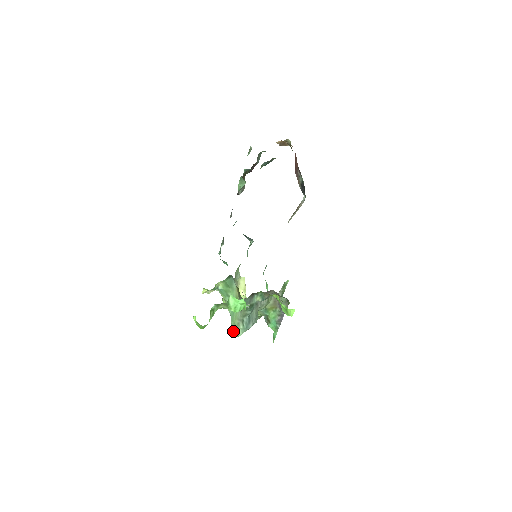
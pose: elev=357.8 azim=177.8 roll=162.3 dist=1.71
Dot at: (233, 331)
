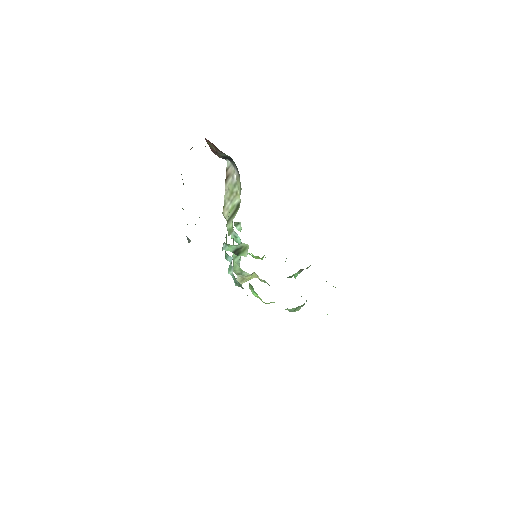
Dot at: occluded
